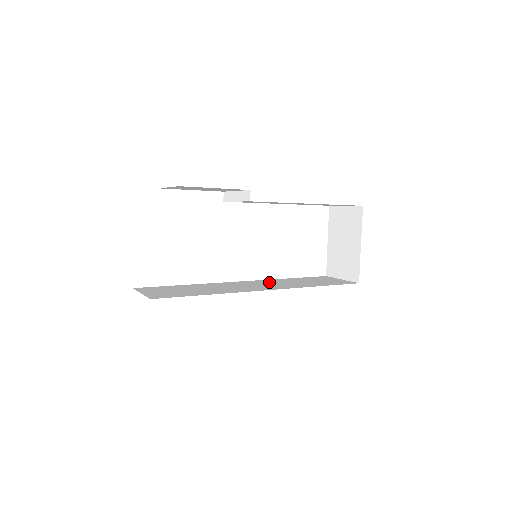
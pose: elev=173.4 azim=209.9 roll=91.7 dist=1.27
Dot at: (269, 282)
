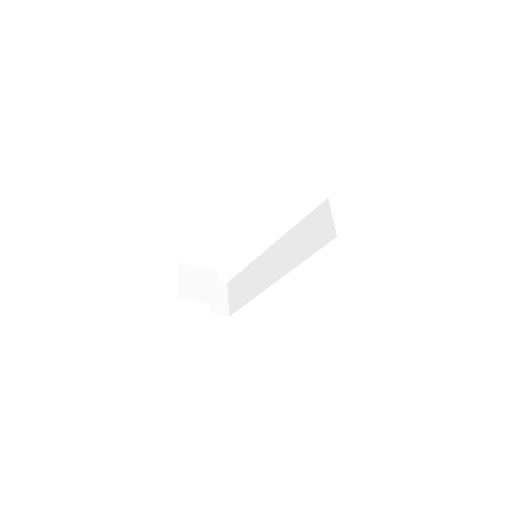
Dot at: (283, 247)
